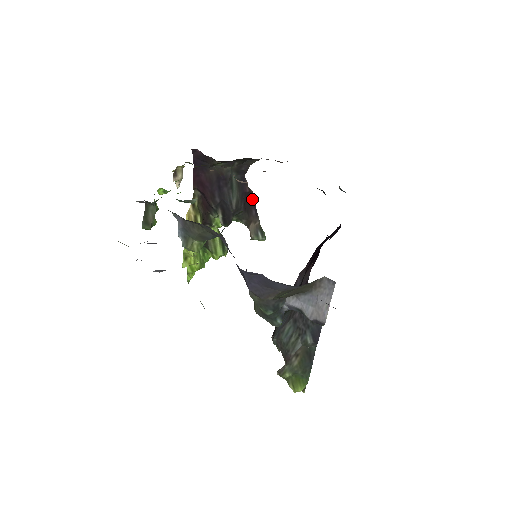
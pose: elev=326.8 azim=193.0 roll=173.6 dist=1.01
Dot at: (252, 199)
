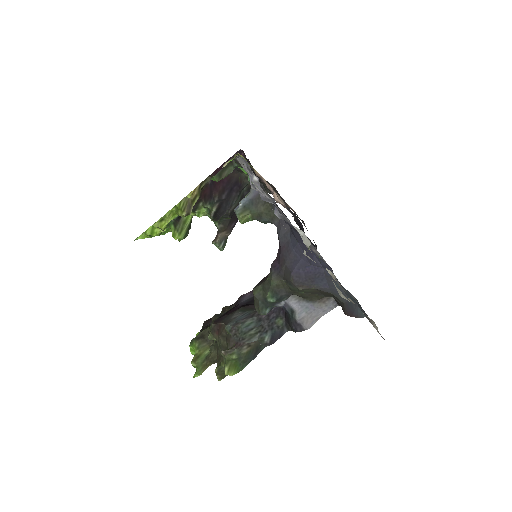
Dot at: occluded
